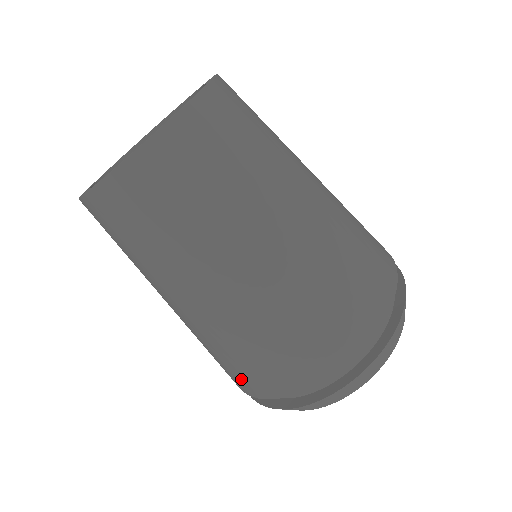
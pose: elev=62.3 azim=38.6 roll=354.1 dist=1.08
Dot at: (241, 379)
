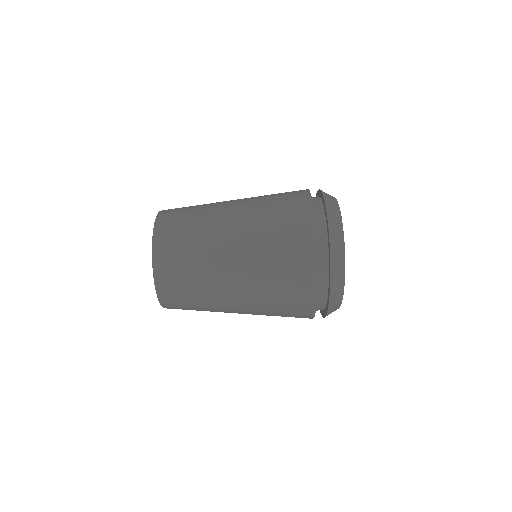
Dot at: occluded
